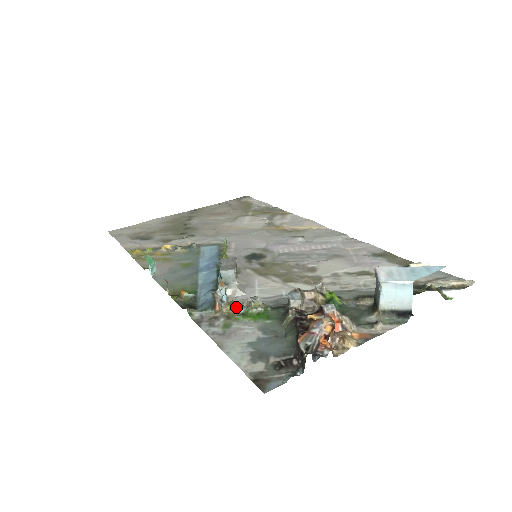
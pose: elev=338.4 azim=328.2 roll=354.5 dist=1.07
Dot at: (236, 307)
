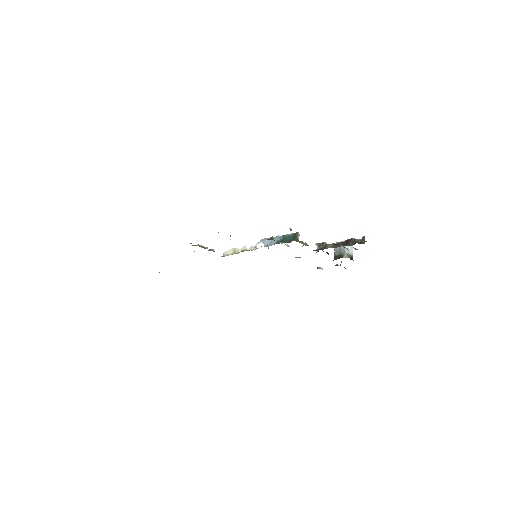
Dot at: (304, 243)
